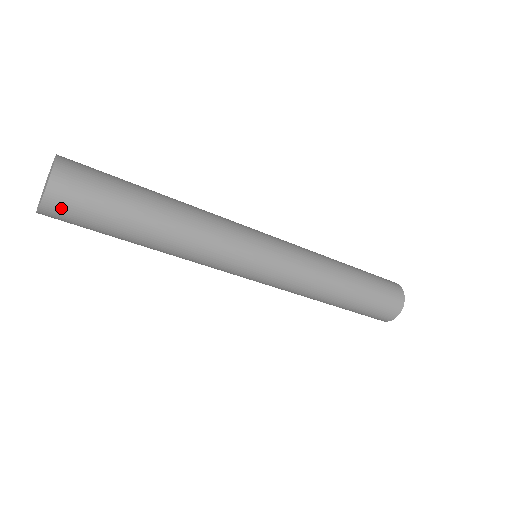
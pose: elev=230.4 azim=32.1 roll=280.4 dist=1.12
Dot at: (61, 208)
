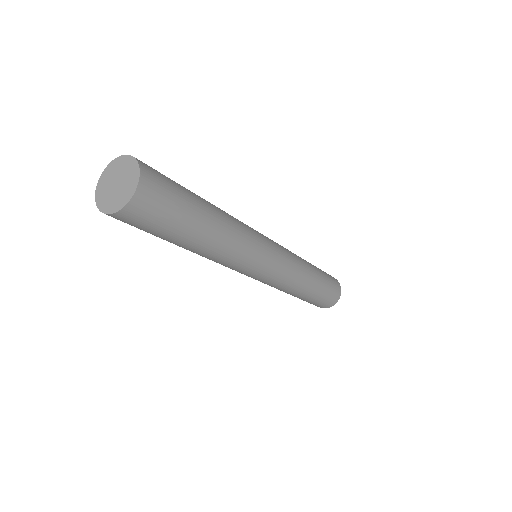
Dot at: (127, 220)
